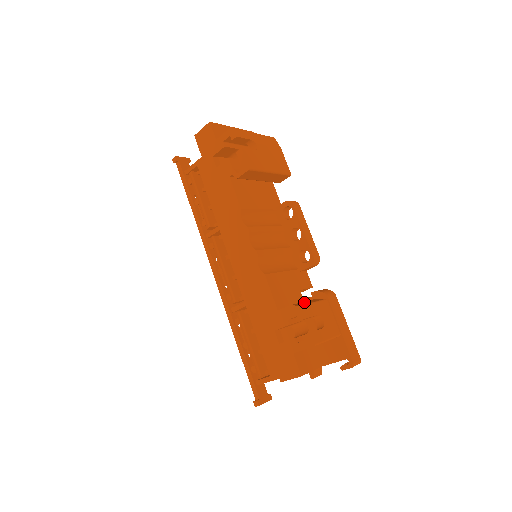
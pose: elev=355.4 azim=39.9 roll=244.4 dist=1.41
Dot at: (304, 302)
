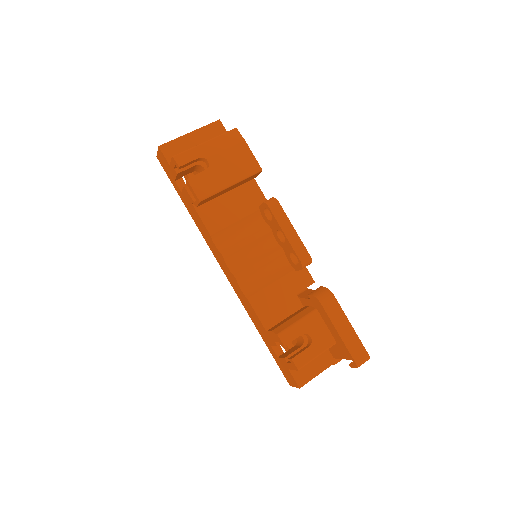
Dot at: (289, 321)
